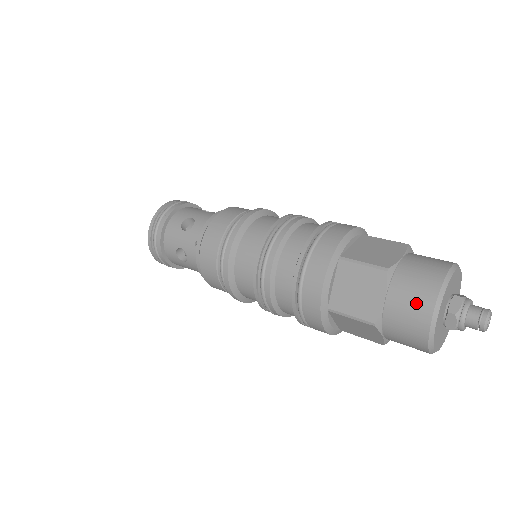
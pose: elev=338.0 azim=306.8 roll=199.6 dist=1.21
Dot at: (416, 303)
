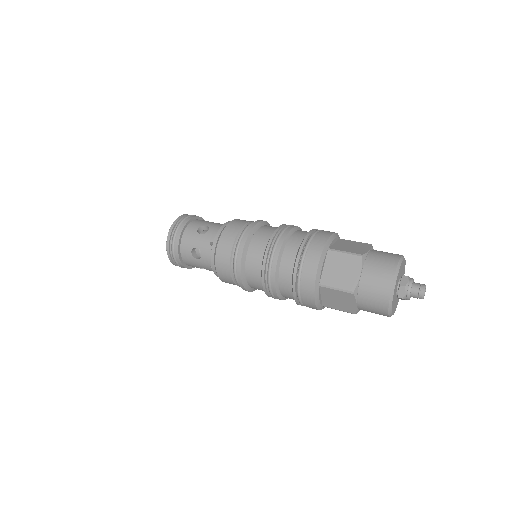
Dot at: (377, 307)
